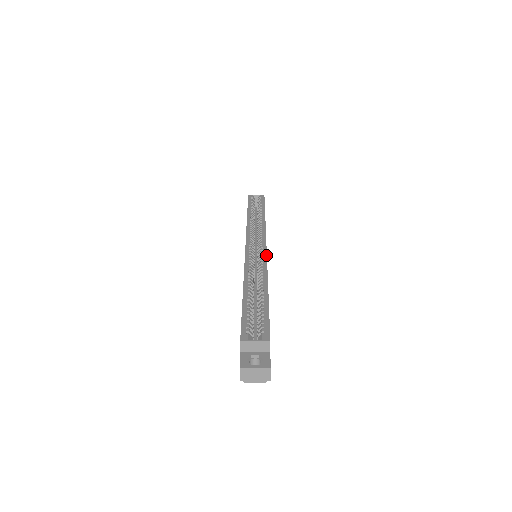
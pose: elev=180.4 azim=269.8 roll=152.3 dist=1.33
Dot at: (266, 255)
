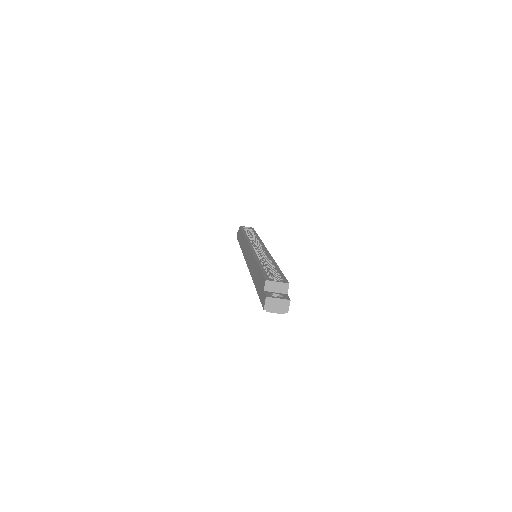
Dot at: (268, 251)
